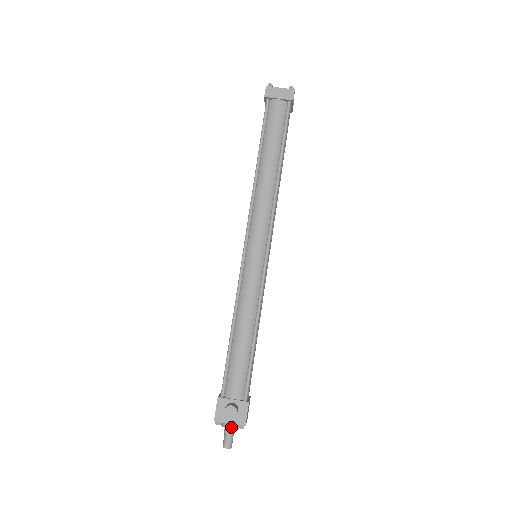
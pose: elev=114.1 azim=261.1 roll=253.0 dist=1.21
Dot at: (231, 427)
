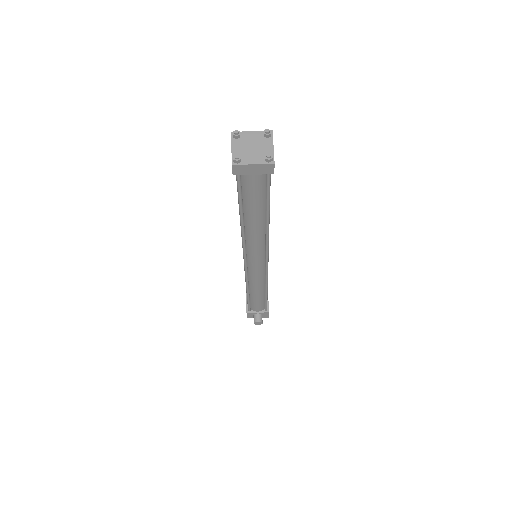
Dot at: occluded
